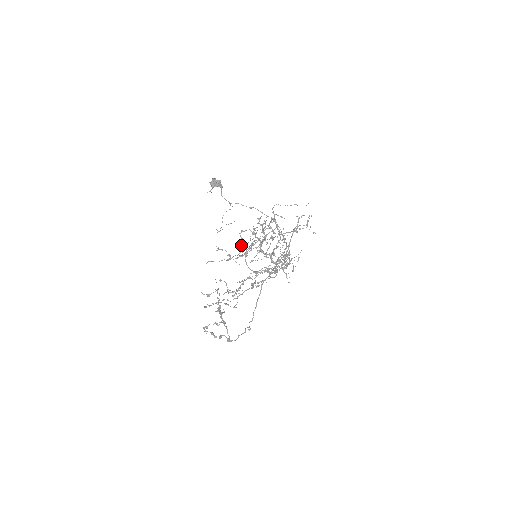
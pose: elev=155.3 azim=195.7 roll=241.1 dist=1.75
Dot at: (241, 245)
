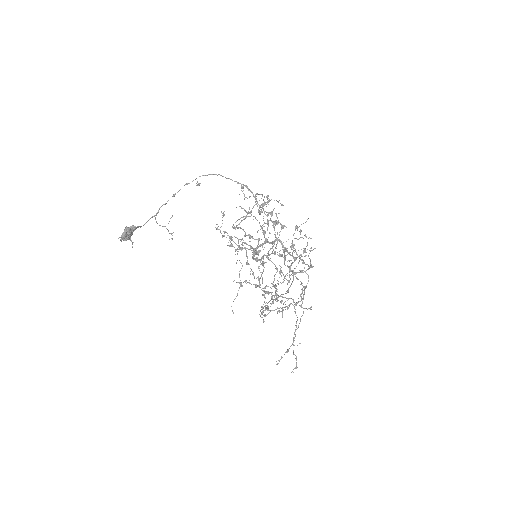
Dot at: occluded
